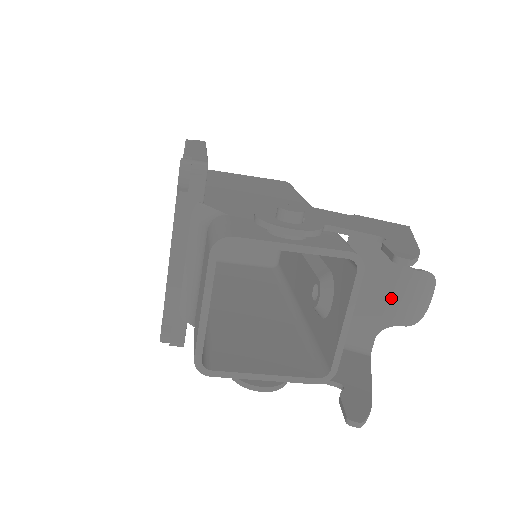
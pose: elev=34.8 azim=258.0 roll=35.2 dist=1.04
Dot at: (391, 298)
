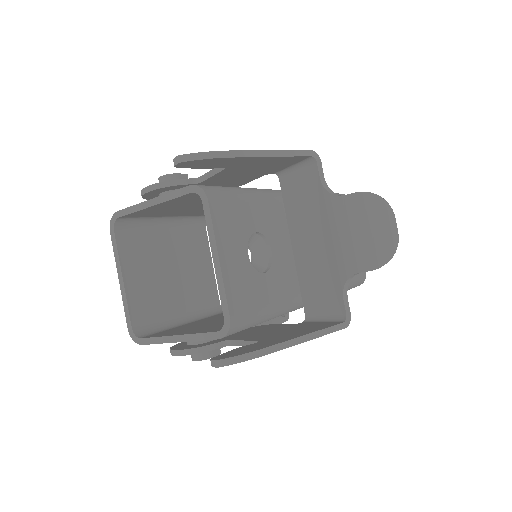
Dot at: (335, 240)
